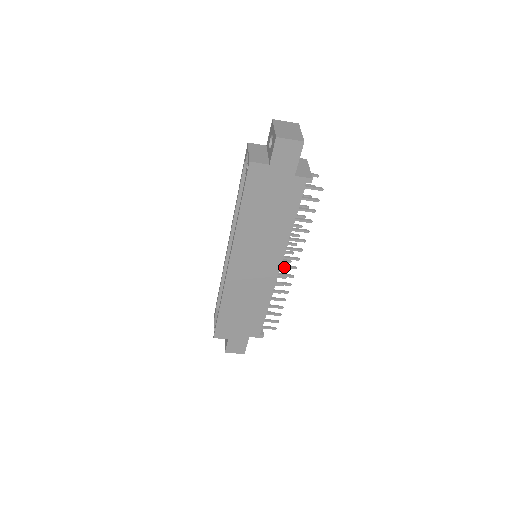
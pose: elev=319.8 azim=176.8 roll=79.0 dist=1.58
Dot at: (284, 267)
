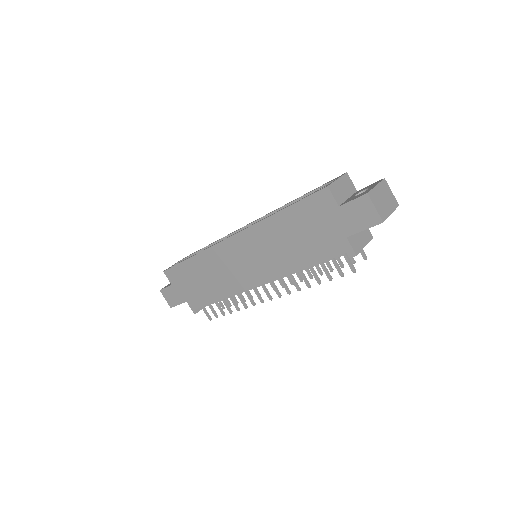
Dot at: (264, 288)
